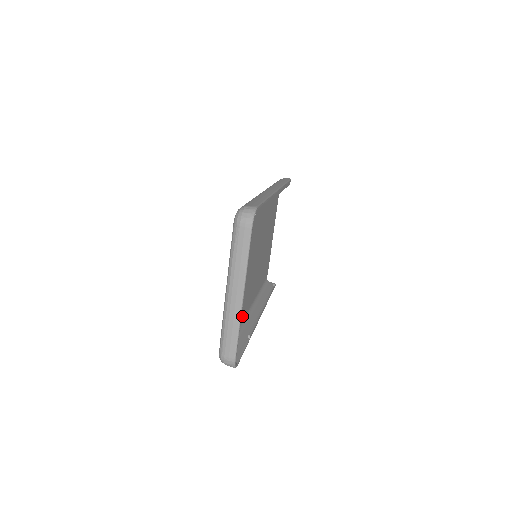
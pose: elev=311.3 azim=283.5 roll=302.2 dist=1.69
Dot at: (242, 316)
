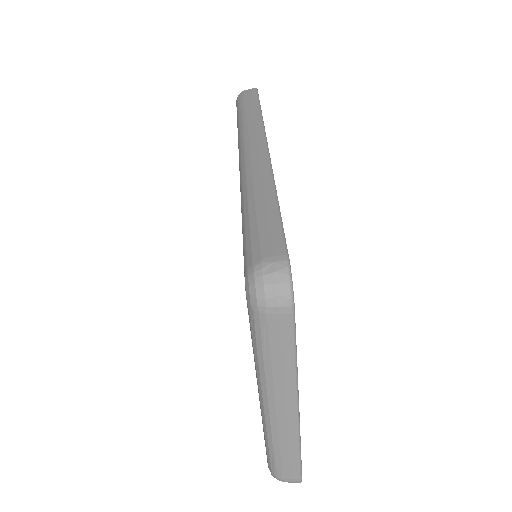
Dot at: occluded
